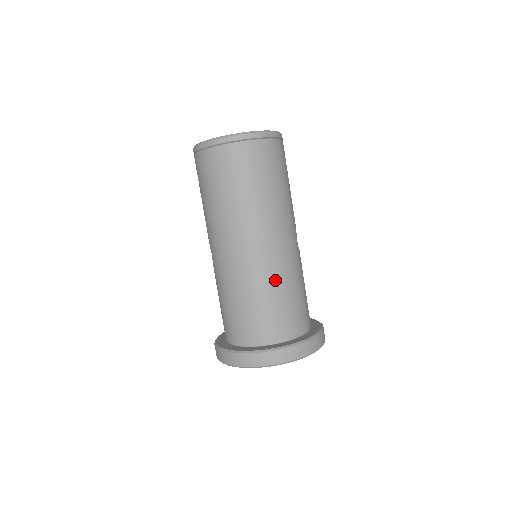
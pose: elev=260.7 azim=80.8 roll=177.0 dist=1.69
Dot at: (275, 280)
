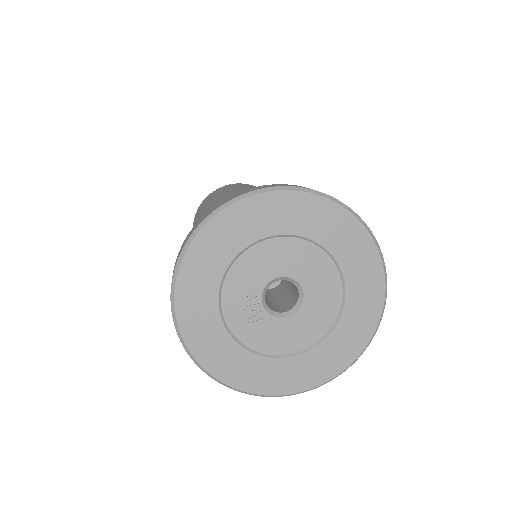
Dot at: occluded
